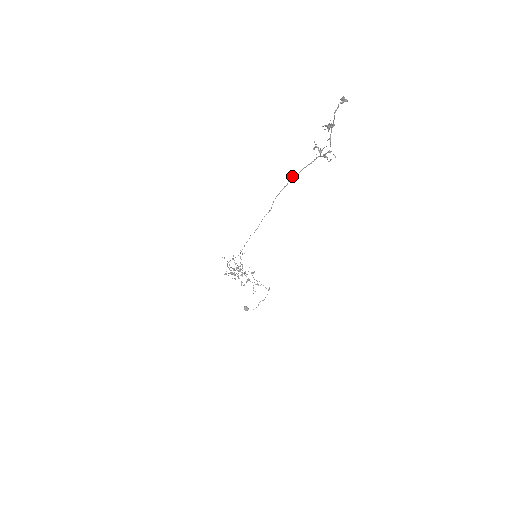
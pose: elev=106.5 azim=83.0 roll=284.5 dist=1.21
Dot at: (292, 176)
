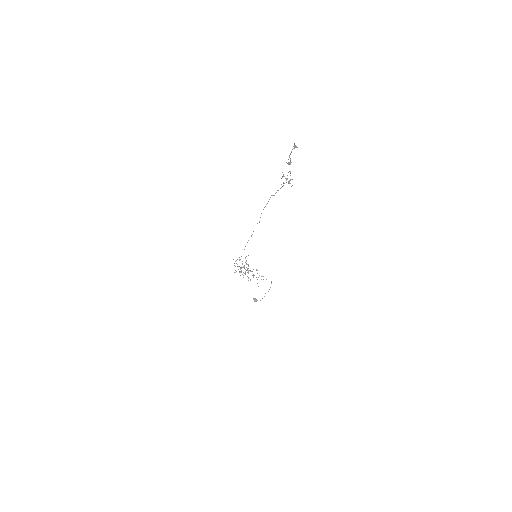
Dot at: occluded
